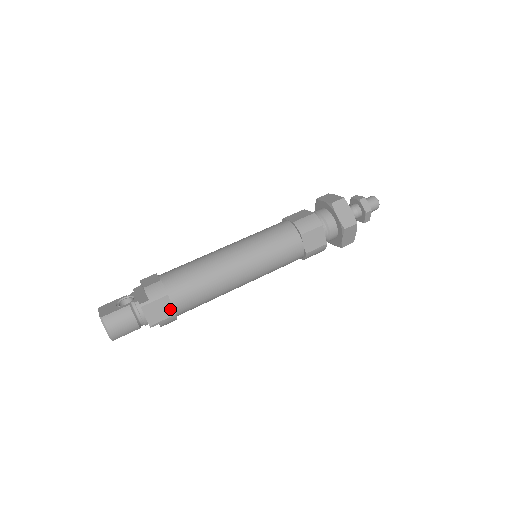
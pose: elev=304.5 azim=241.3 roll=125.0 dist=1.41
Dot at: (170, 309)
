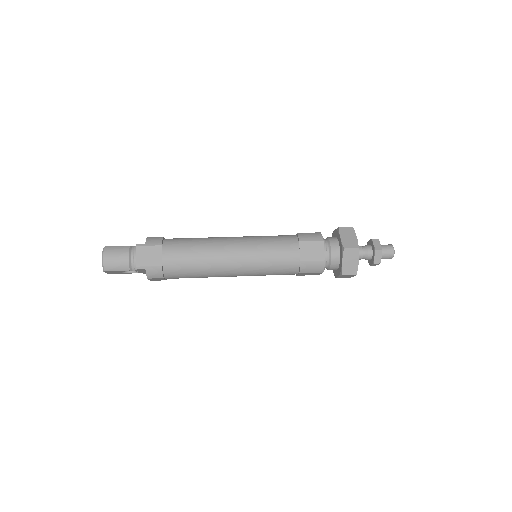
Dot at: (159, 259)
